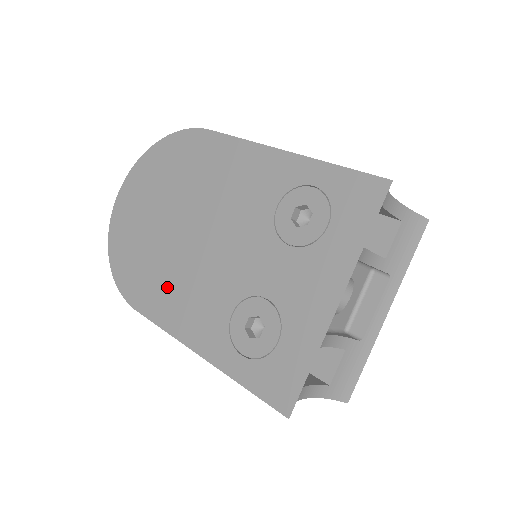
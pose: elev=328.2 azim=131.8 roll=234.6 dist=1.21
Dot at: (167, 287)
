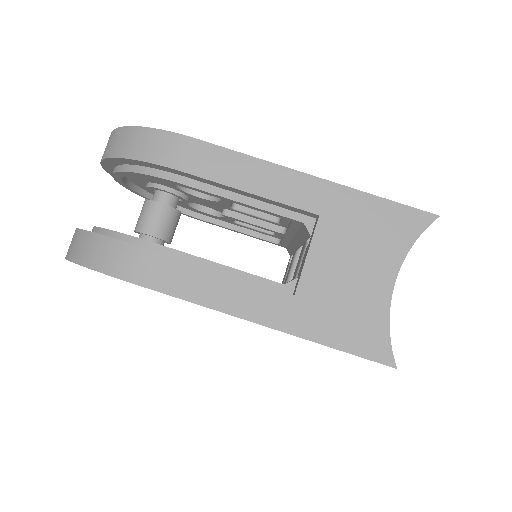
Dot at: occluded
